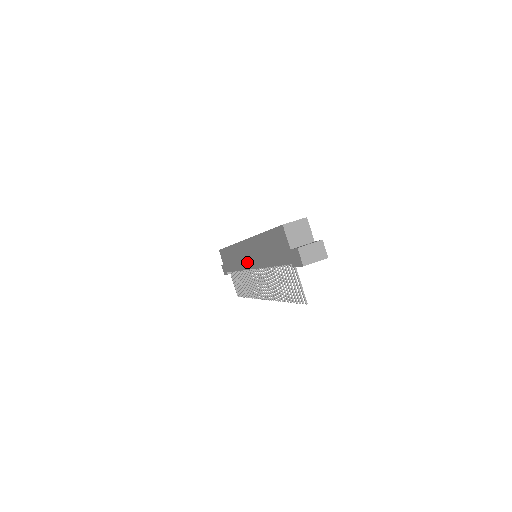
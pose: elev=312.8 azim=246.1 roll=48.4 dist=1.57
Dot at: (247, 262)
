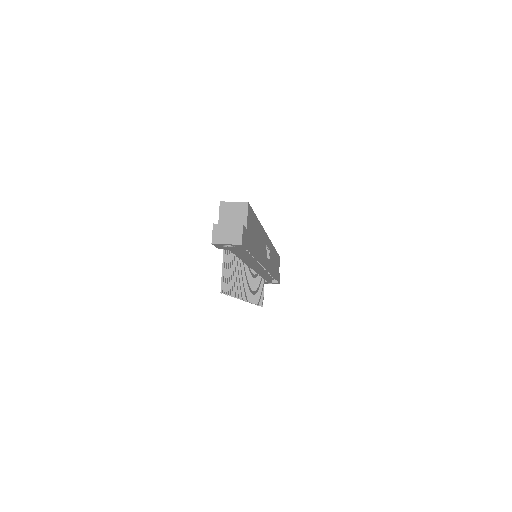
Dot at: occluded
